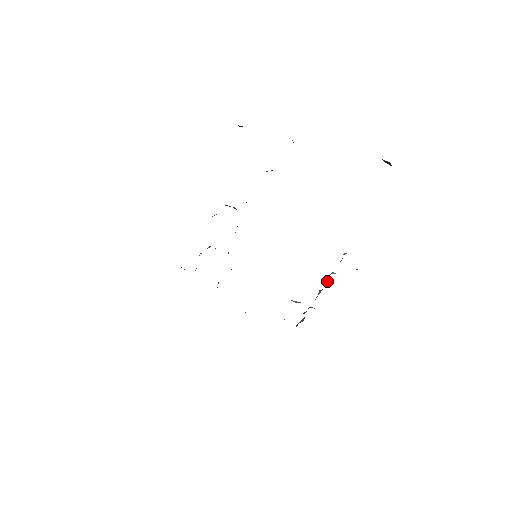
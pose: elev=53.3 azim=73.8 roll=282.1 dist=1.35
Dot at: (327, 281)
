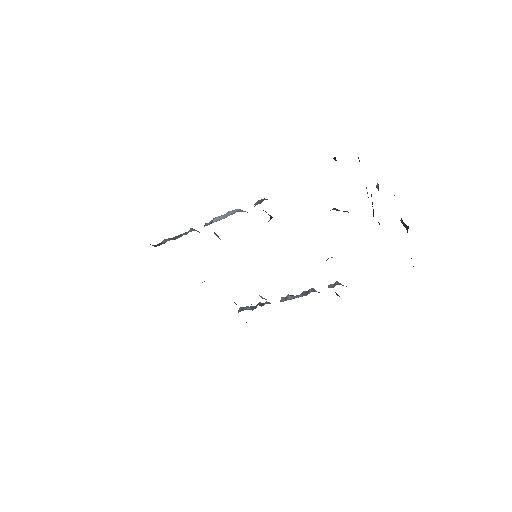
Dot at: (305, 294)
